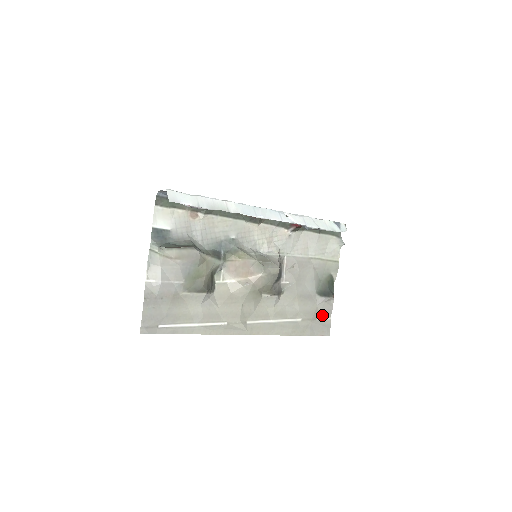
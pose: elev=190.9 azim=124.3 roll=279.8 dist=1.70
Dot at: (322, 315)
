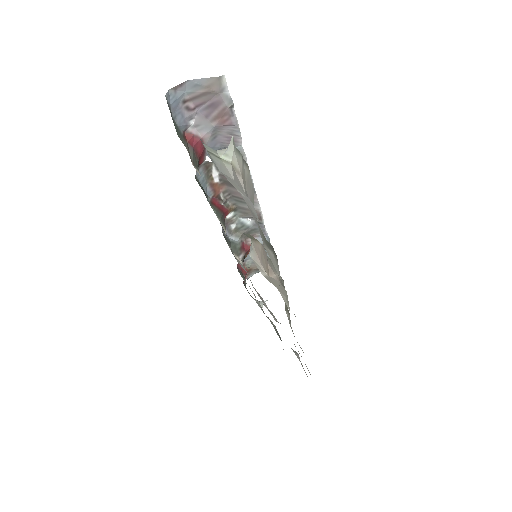
Dot at: occluded
